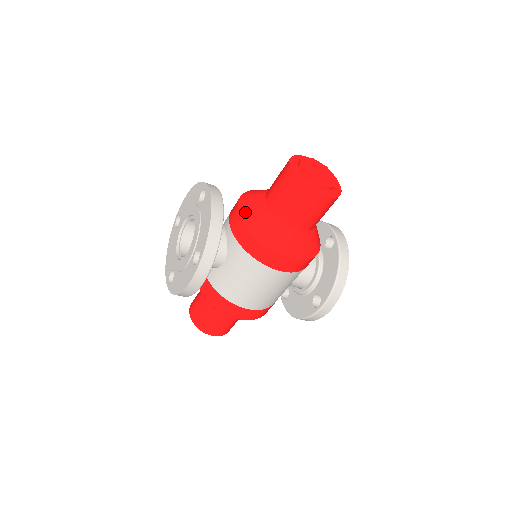
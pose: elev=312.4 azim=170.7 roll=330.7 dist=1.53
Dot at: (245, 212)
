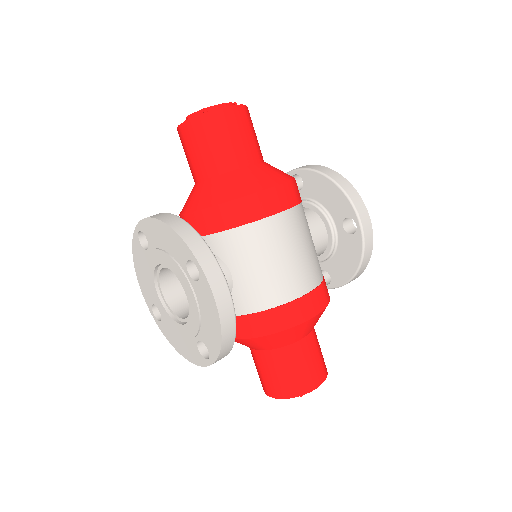
Dot at: (193, 205)
